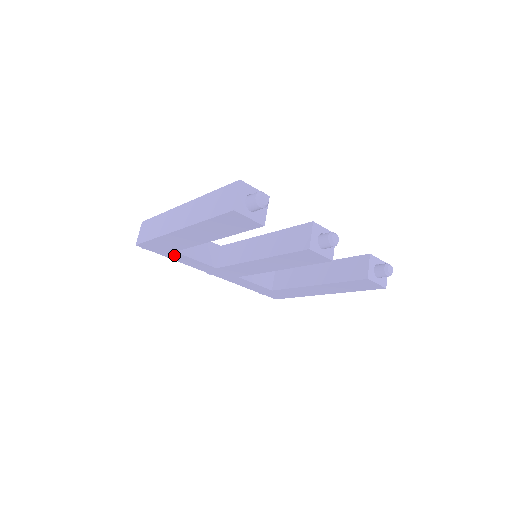
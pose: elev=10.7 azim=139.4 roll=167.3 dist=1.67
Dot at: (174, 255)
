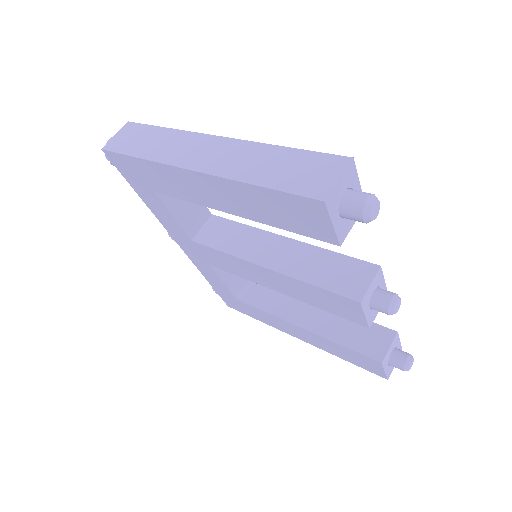
Dot at: (148, 194)
